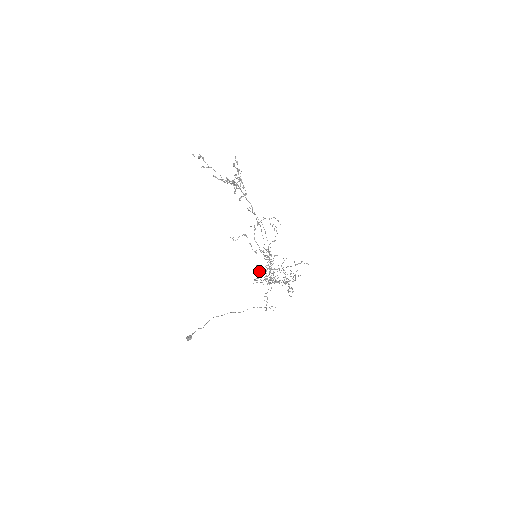
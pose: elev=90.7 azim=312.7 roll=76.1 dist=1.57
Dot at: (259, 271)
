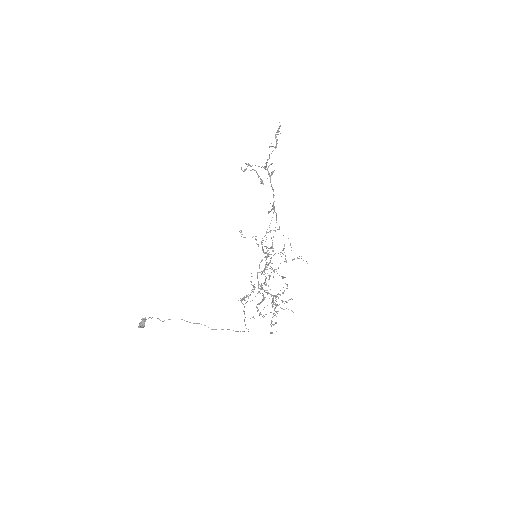
Dot at: (251, 281)
